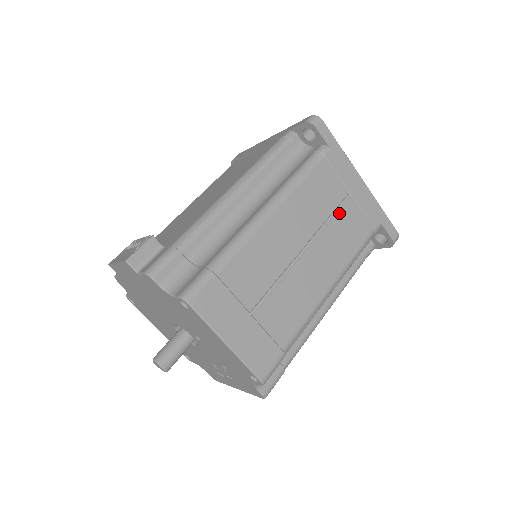
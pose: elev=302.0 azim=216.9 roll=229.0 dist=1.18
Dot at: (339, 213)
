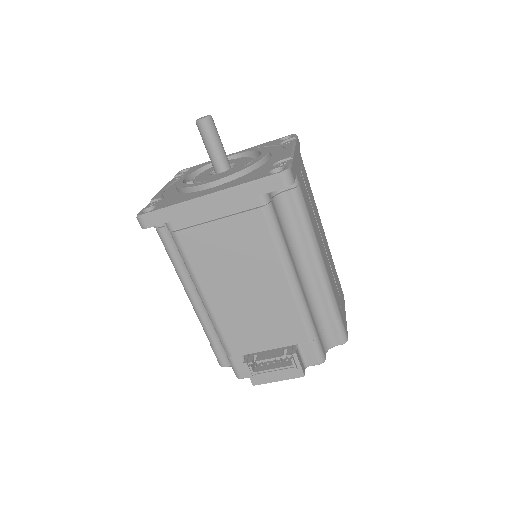
Dot at: (308, 191)
